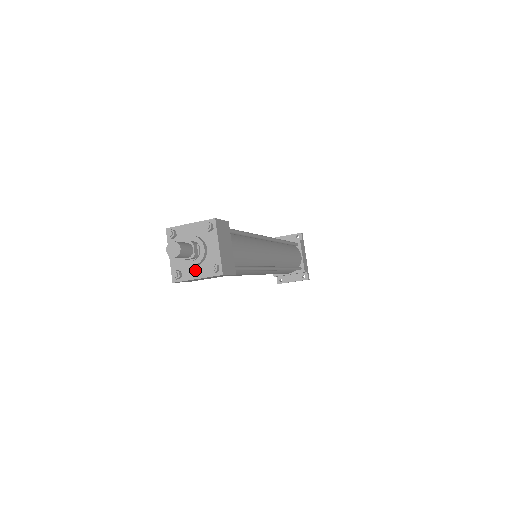
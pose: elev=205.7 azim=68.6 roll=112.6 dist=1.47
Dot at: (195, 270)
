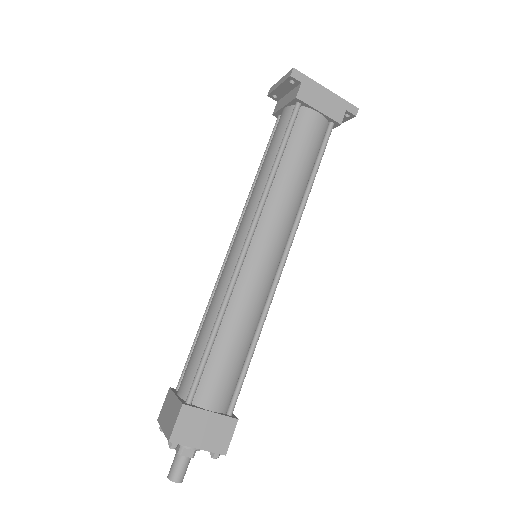
Dot at: occluded
